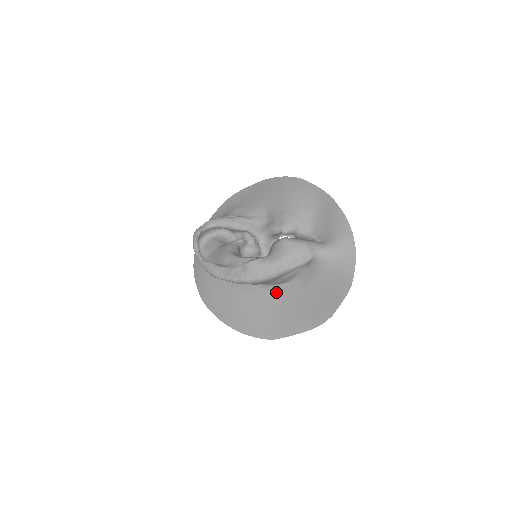
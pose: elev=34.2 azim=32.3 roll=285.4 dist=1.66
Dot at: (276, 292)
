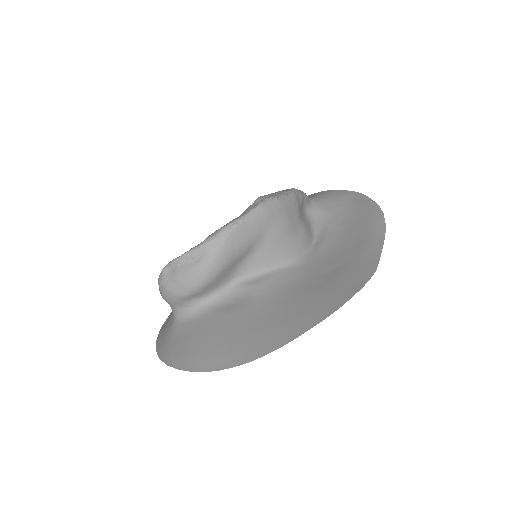
Dot at: (314, 258)
